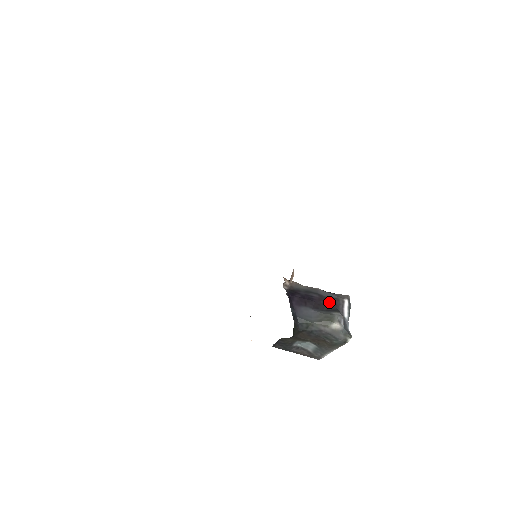
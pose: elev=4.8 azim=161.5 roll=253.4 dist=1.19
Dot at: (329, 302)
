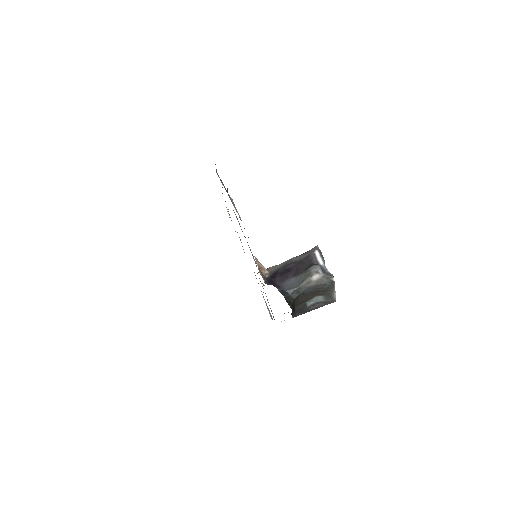
Dot at: (304, 262)
